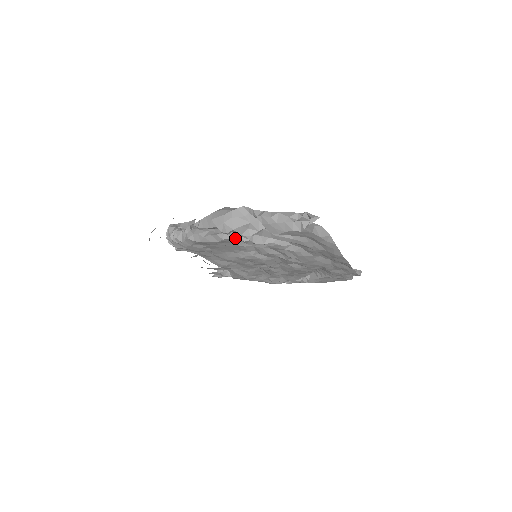
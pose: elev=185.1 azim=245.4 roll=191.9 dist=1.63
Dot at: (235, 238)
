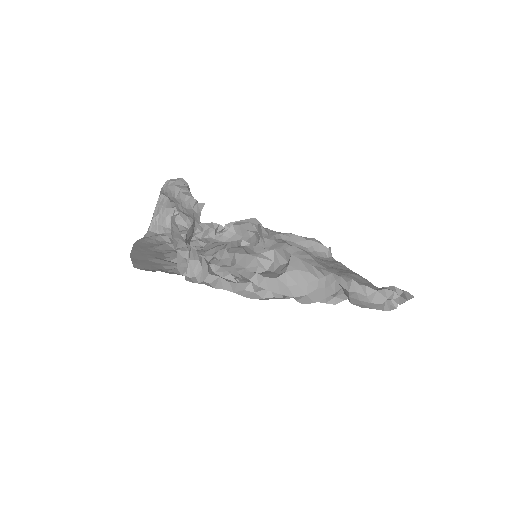
Dot at: occluded
